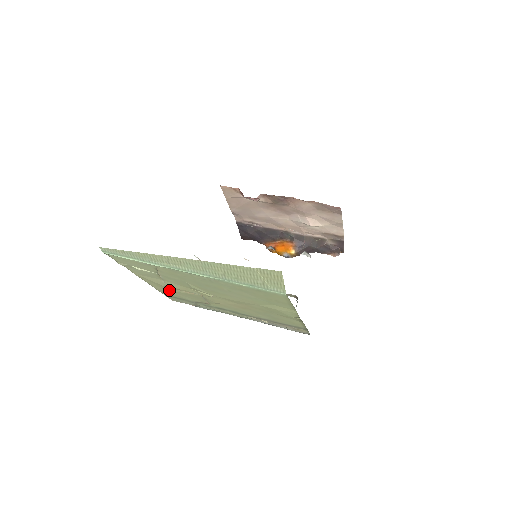
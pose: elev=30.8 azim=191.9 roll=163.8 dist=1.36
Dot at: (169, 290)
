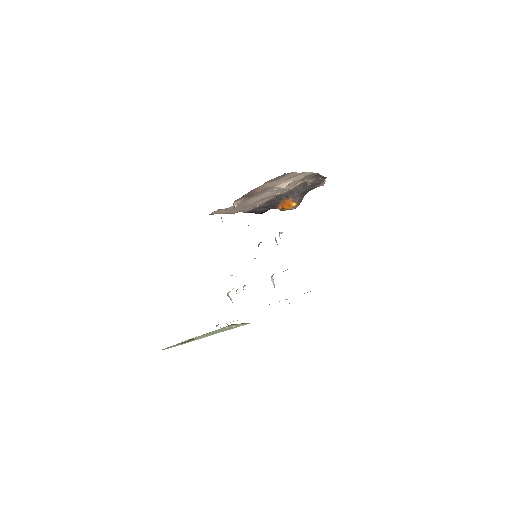
Dot at: occluded
